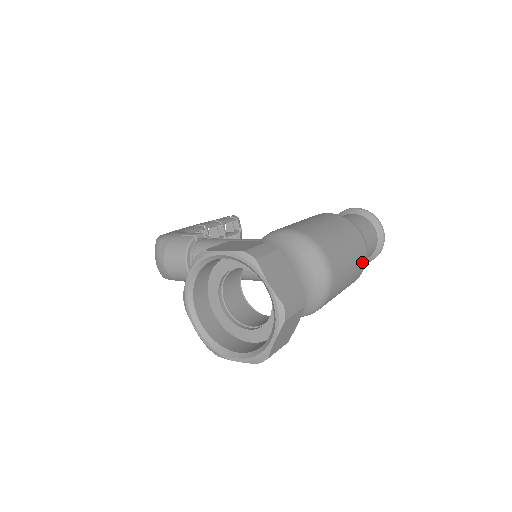
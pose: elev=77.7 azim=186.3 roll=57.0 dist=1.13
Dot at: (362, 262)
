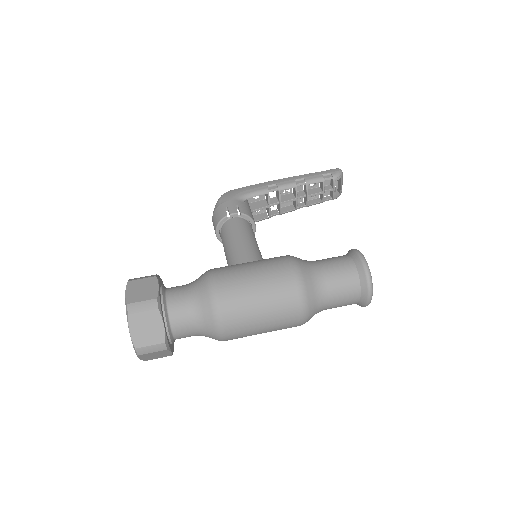
Dot at: (291, 321)
